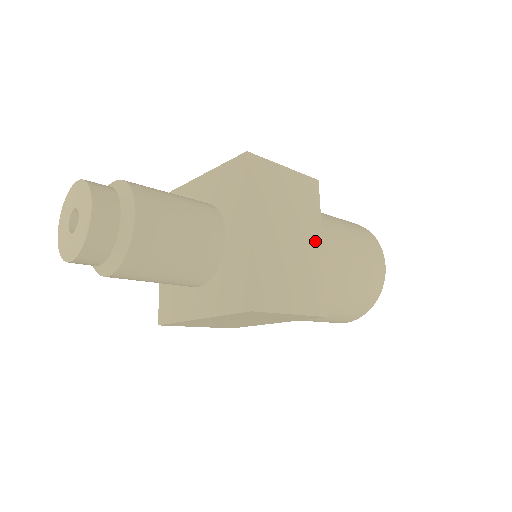
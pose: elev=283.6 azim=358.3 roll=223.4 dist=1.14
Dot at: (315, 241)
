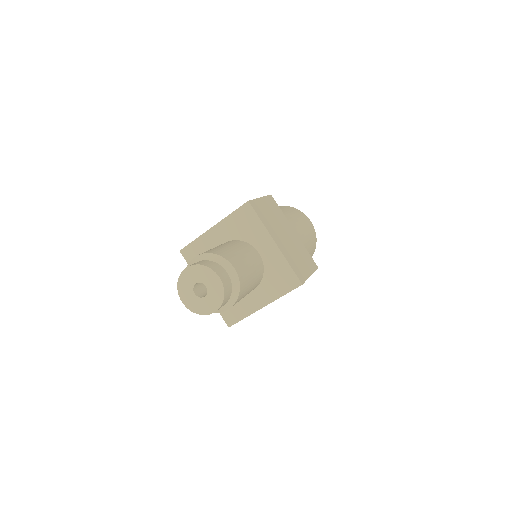
Dot at: occluded
